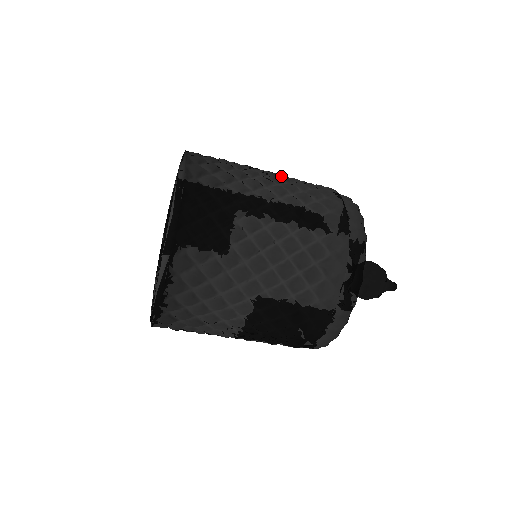
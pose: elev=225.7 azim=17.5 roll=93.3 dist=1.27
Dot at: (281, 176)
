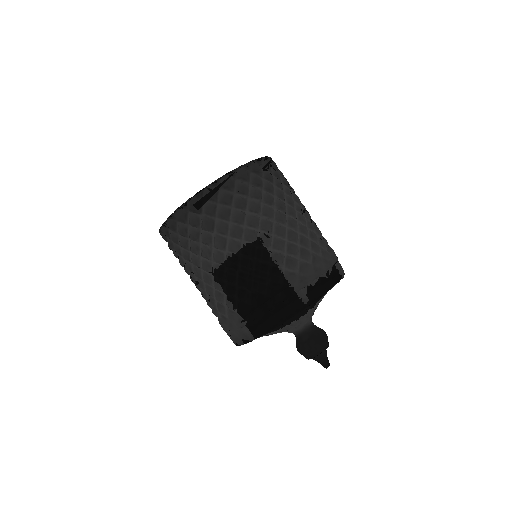
Dot at: occluded
